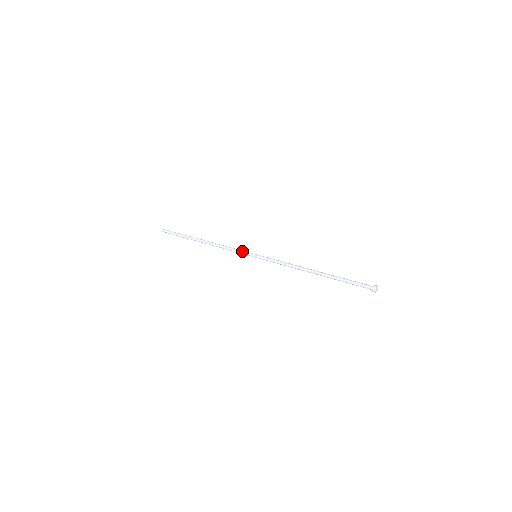
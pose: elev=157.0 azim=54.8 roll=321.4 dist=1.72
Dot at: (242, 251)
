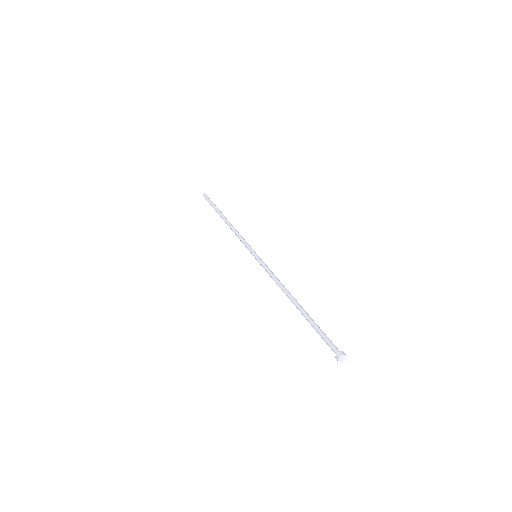
Dot at: (246, 245)
